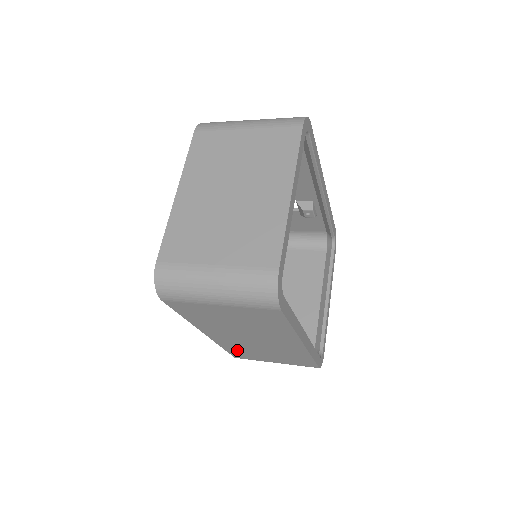
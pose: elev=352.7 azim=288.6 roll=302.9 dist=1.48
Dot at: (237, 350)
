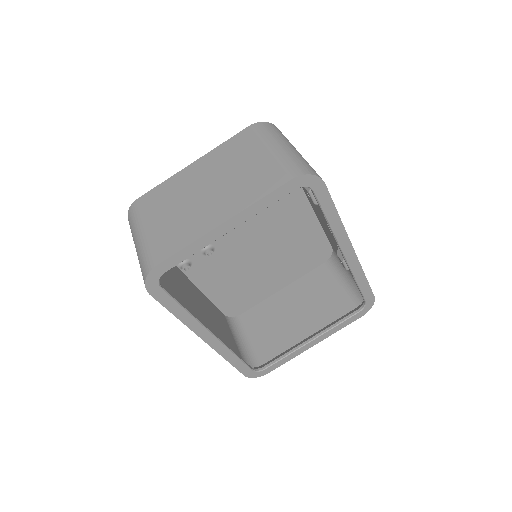
Dot at: occluded
